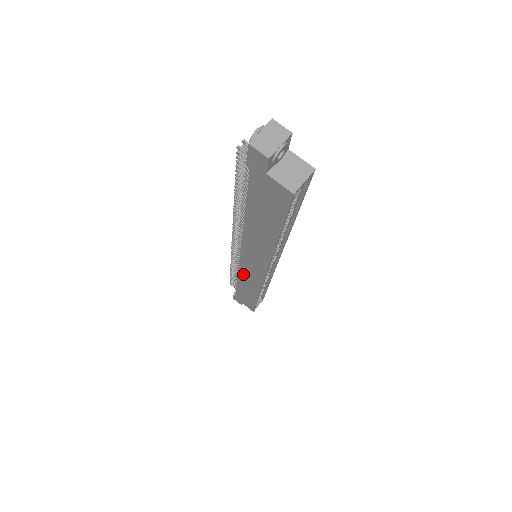
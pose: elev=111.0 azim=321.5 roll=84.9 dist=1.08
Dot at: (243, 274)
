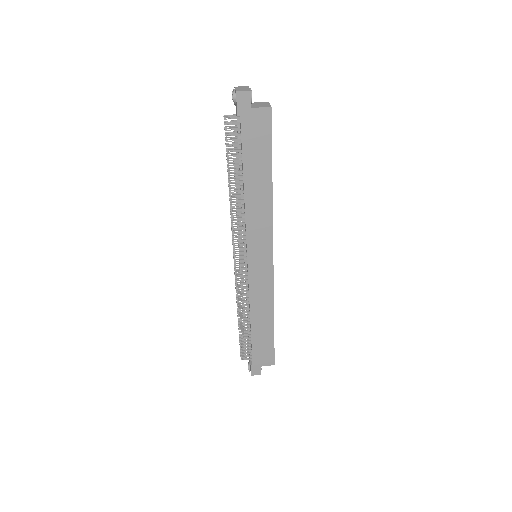
Dot at: (254, 292)
